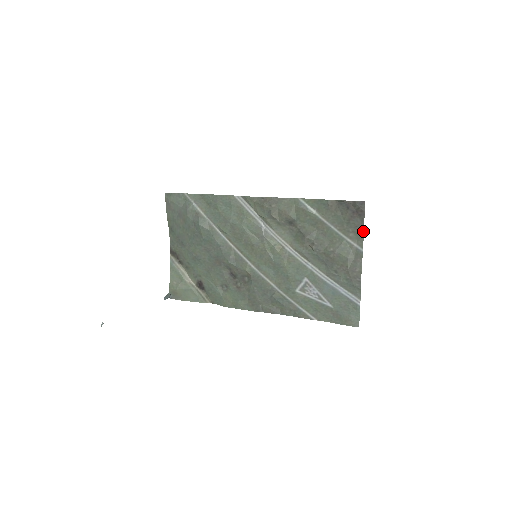
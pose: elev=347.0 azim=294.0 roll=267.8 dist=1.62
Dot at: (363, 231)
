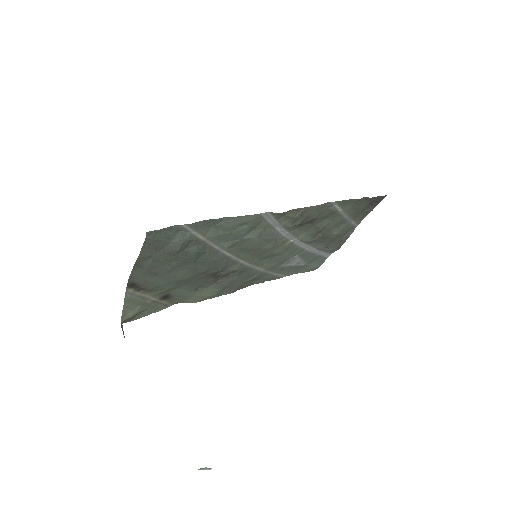
Dot at: occluded
